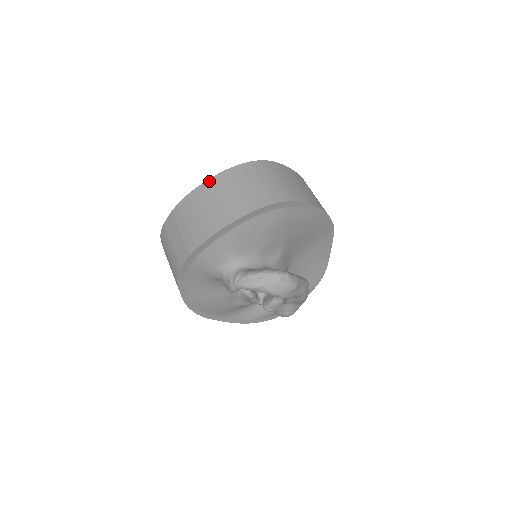
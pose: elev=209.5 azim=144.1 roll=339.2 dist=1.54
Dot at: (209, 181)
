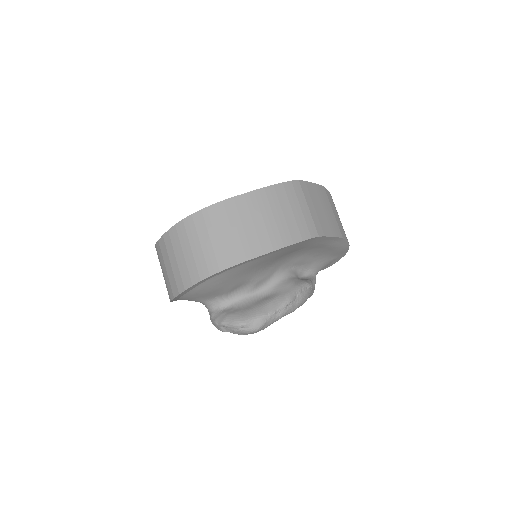
Dot at: (159, 242)
